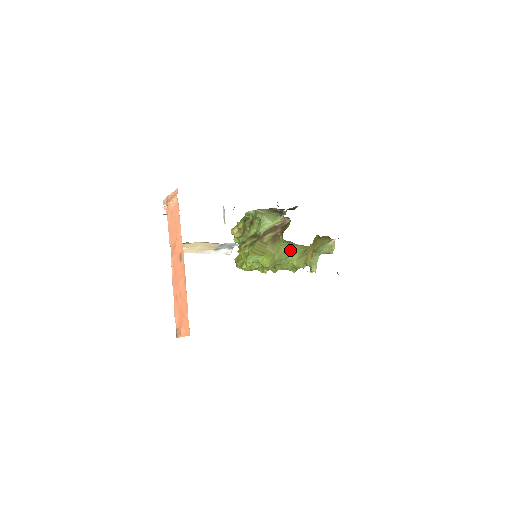
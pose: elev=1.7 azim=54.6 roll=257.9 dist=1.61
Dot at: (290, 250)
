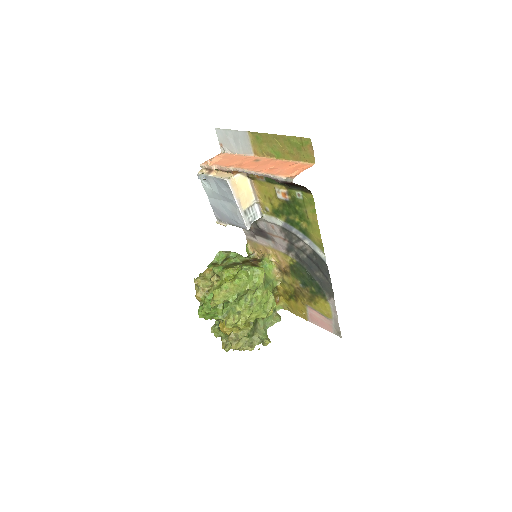
Dot at: (268, 278)
